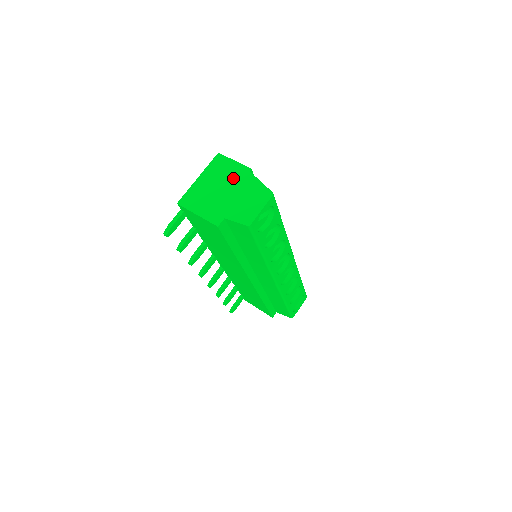
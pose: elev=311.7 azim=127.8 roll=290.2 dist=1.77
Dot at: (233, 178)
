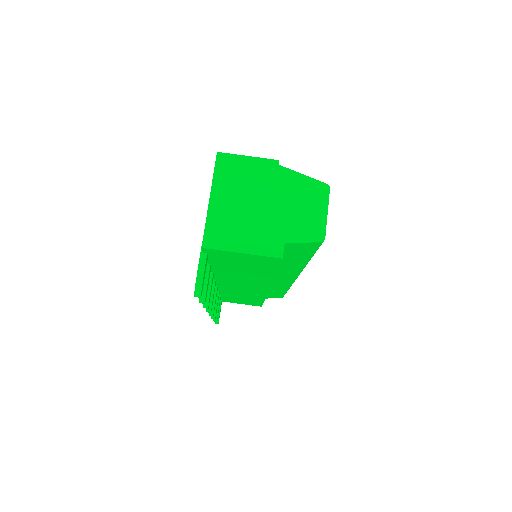
Dot at: (262, 182)
